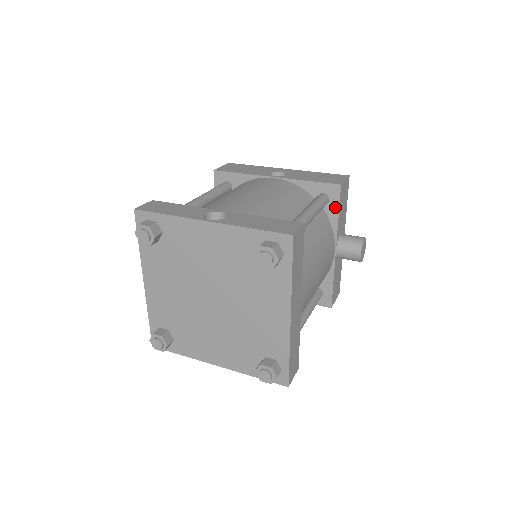
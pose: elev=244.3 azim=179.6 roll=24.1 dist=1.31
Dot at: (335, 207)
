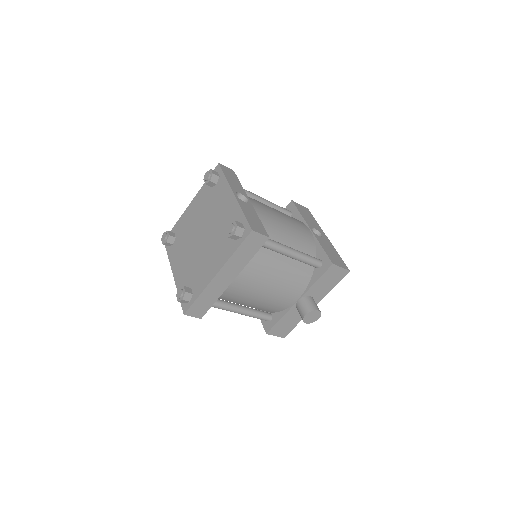
Dot at: (320, 274)
